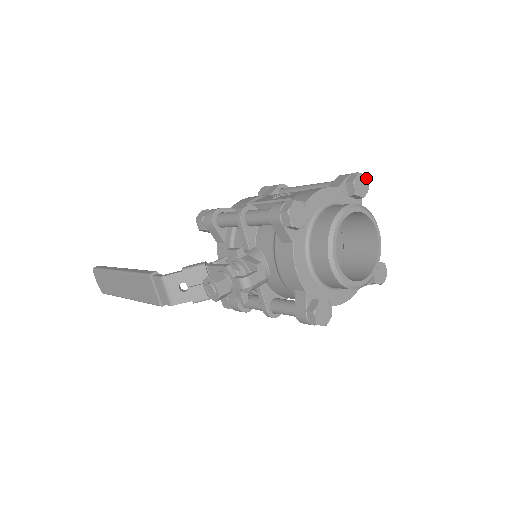
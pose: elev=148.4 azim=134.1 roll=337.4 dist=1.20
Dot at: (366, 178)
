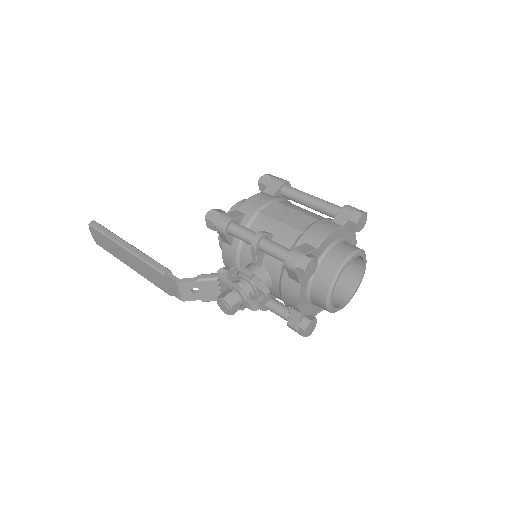
Dot at: (366, 215)
